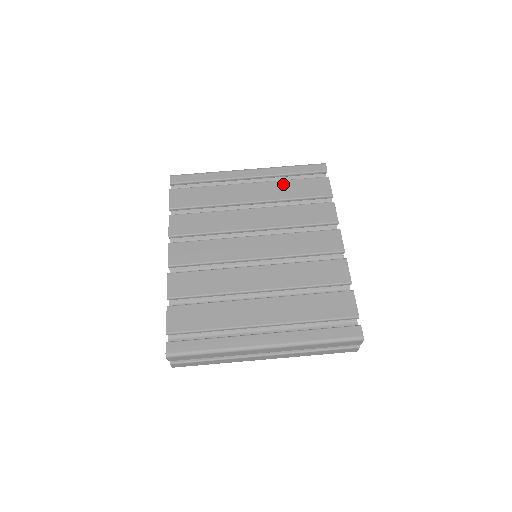
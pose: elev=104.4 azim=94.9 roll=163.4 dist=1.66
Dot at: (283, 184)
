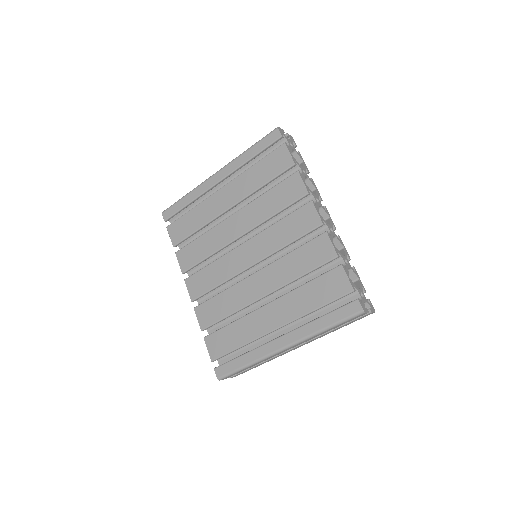
Dot at: (248, 174)
